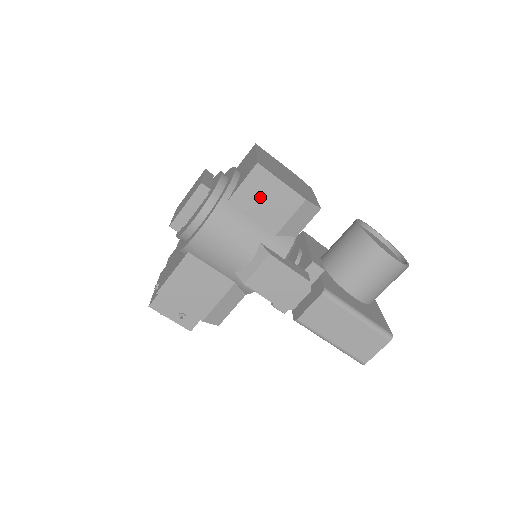
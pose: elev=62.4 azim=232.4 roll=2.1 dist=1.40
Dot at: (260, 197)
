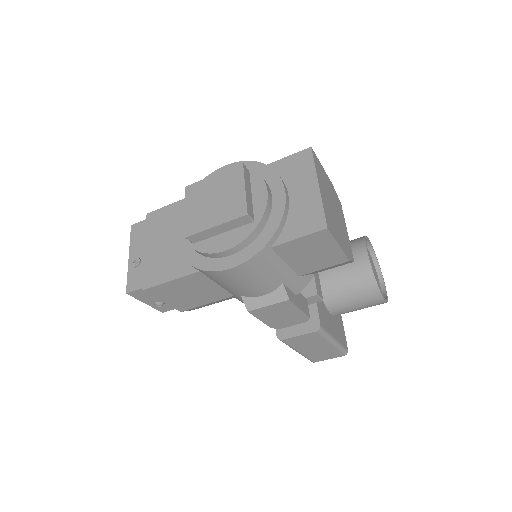
Dot at: (308, 251)
